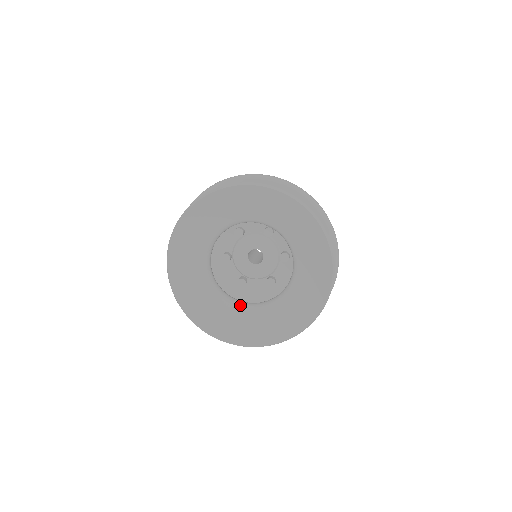
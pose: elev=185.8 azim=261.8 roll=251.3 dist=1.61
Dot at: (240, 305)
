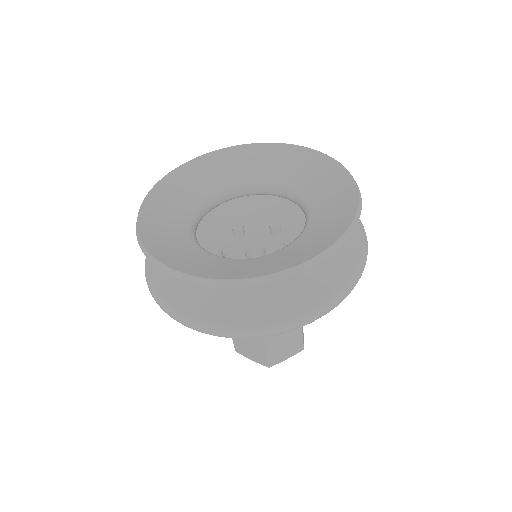
Dot at: (227, 258)
